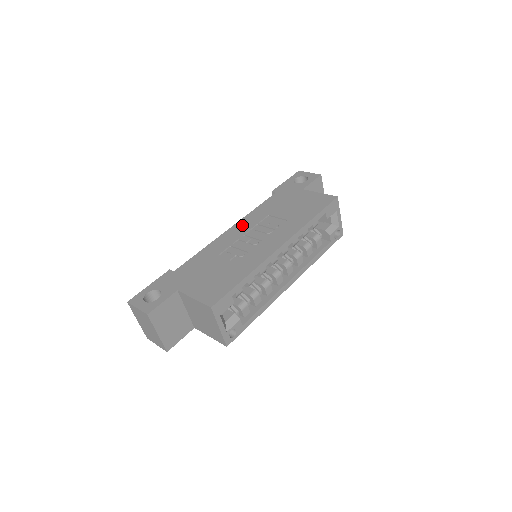
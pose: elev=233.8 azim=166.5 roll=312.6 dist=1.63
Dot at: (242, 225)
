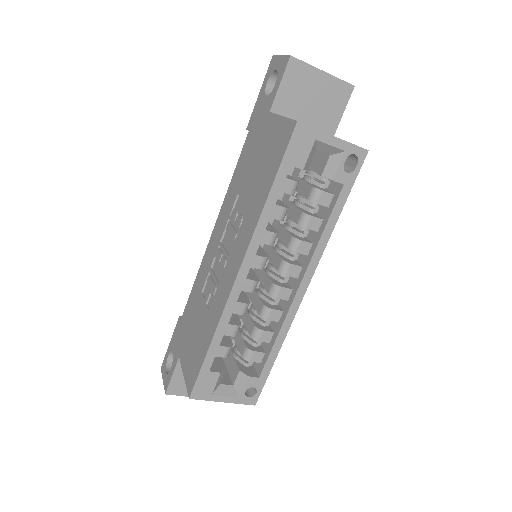
Dot at: (219, 223)
